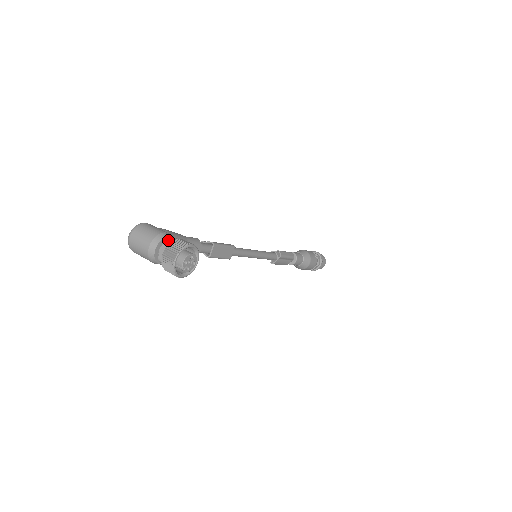
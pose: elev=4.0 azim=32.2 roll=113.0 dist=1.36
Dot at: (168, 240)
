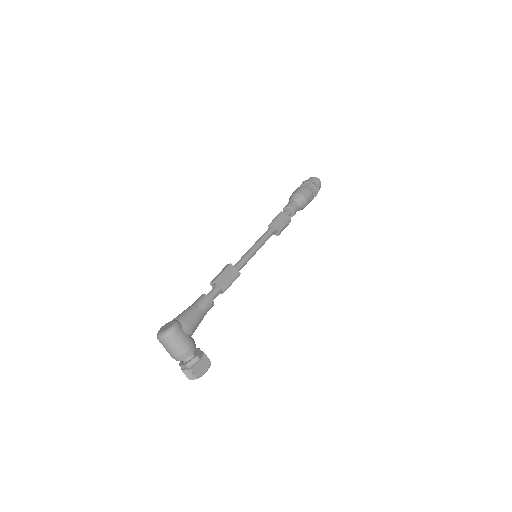
Dot at: (191, 353)
